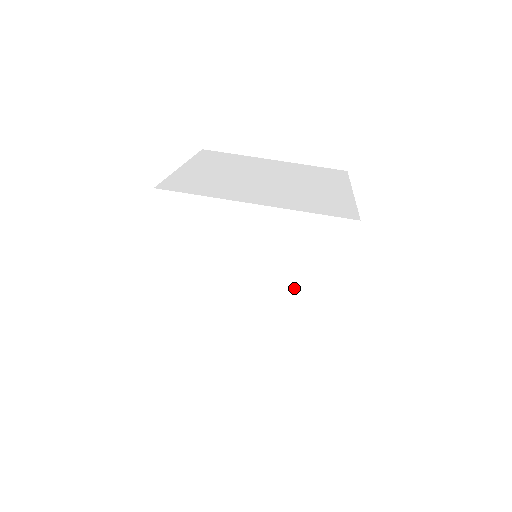
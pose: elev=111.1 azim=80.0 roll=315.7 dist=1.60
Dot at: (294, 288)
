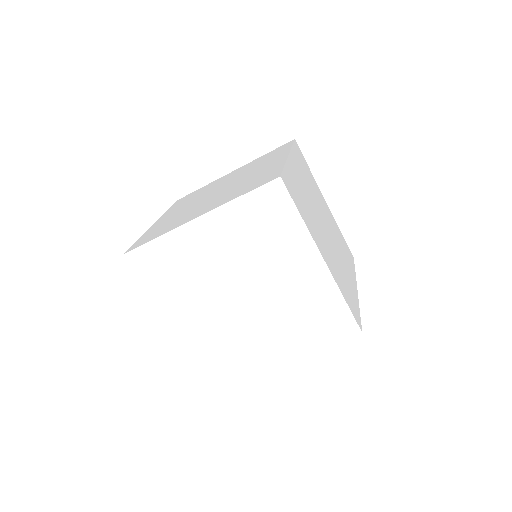
Dot at: (277, 322)
